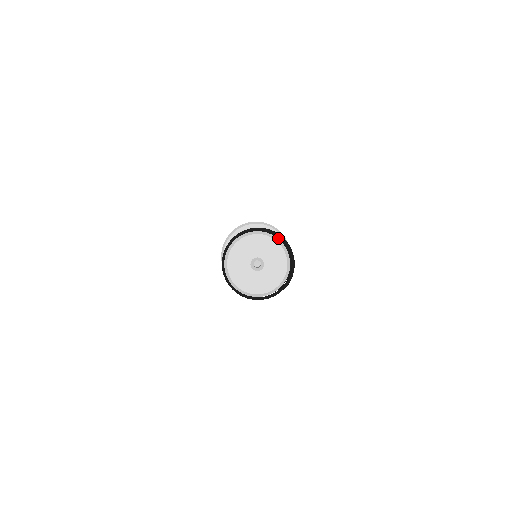
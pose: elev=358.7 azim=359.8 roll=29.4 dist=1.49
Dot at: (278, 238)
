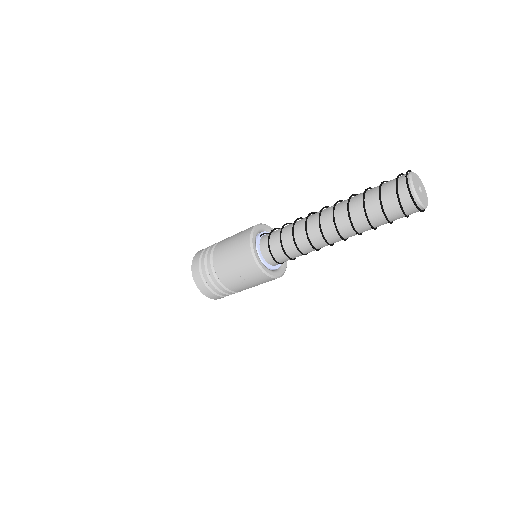
Dot at: occluded
